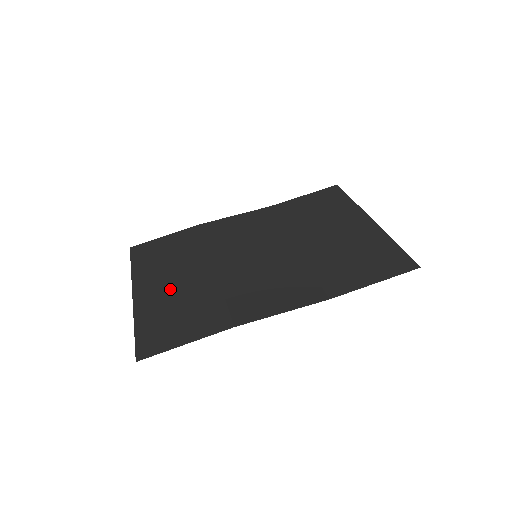
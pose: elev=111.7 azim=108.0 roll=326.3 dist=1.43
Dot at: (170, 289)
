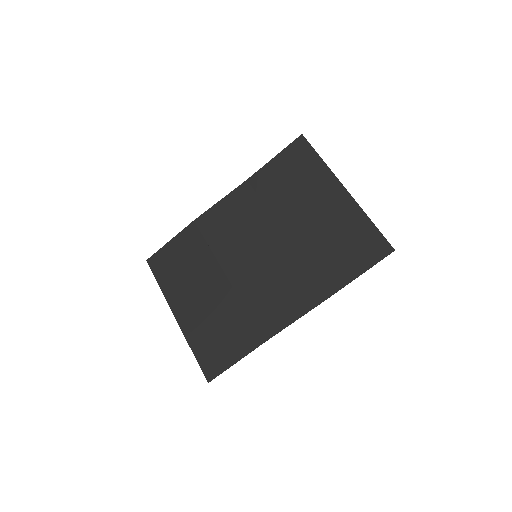
Dot at: (202, 308)
